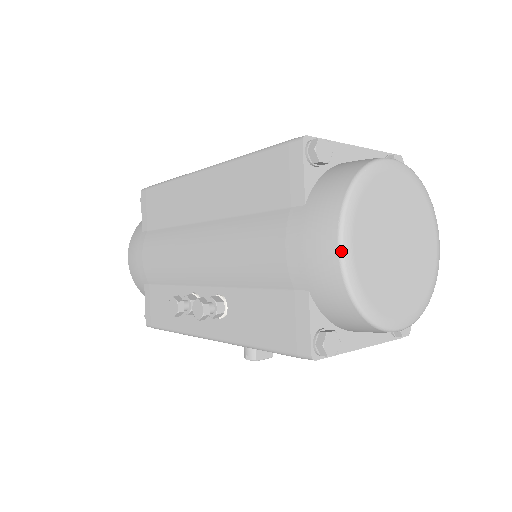
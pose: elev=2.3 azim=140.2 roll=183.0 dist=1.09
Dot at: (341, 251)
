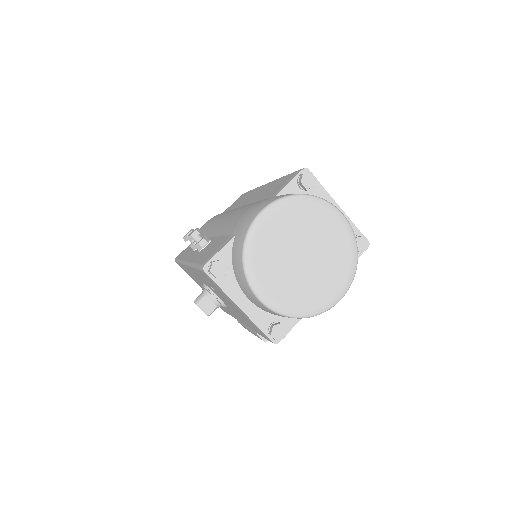
Dot at: (260, 213)
